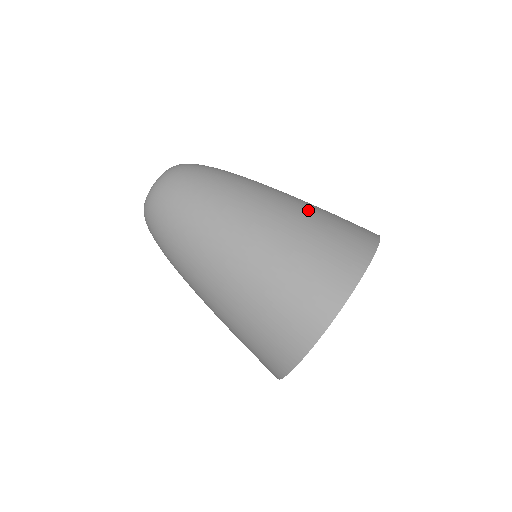
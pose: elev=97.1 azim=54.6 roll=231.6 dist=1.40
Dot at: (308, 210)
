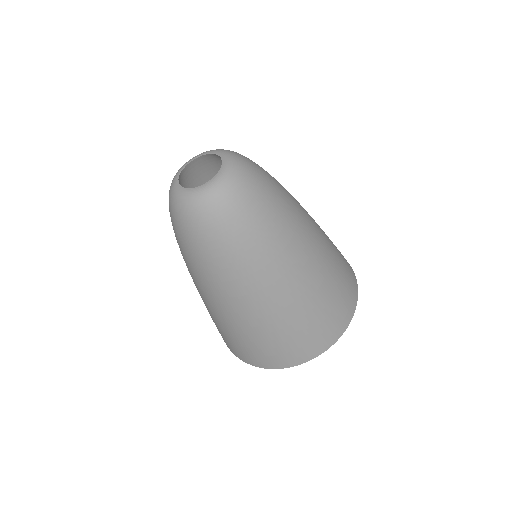
Dot at: (310, 299)
